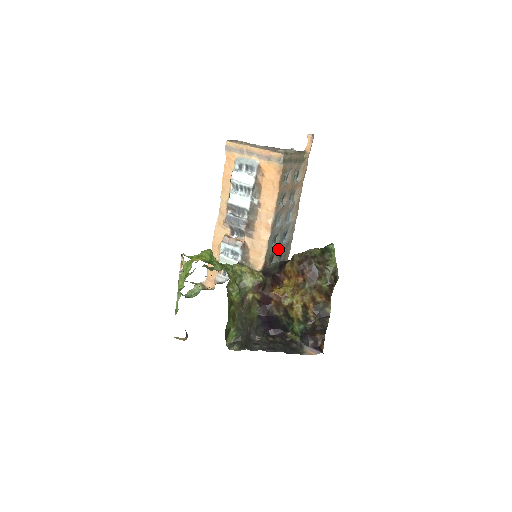
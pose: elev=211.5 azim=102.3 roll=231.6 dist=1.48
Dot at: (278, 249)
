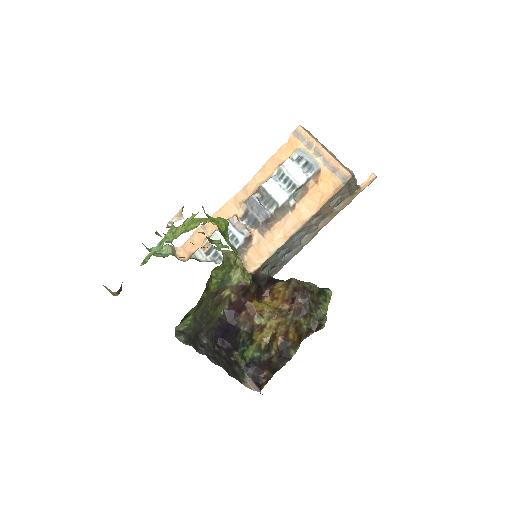
Dot at: (275, 262)
